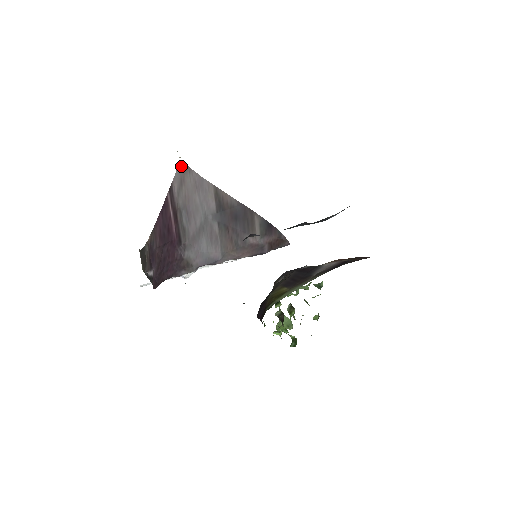
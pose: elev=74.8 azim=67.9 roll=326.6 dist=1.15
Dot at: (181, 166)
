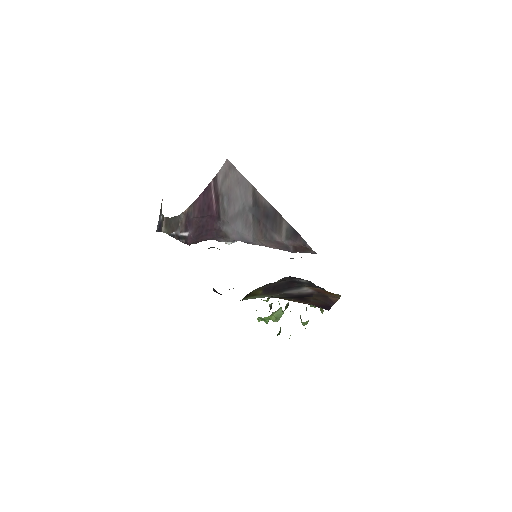
Dot at: (227, 163)
